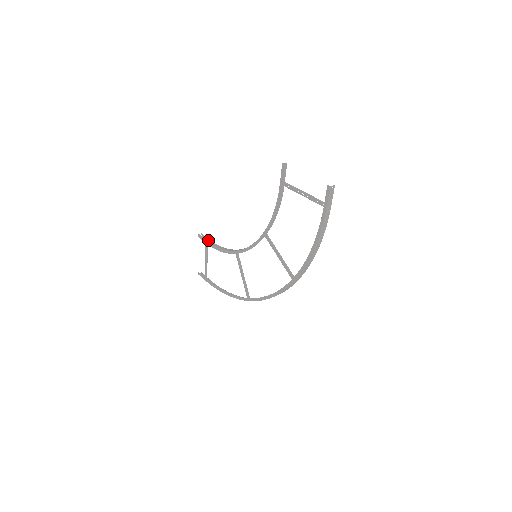
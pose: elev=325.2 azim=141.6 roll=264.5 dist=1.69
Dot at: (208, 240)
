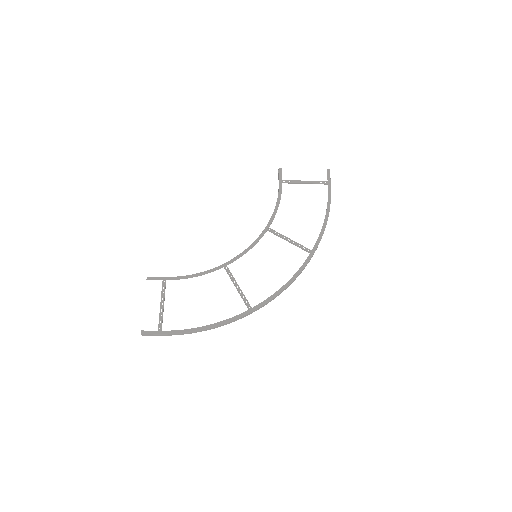
Dot at: (166, 277)
